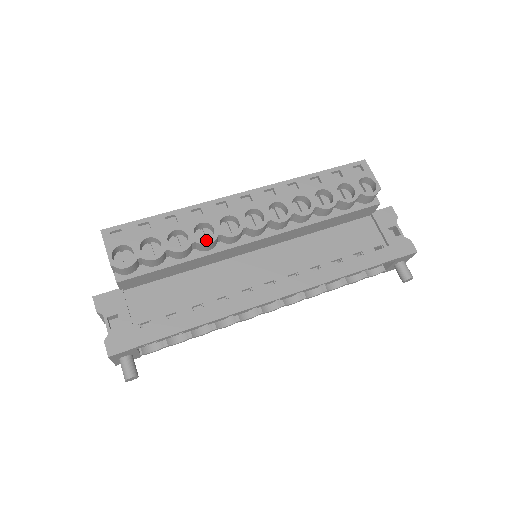
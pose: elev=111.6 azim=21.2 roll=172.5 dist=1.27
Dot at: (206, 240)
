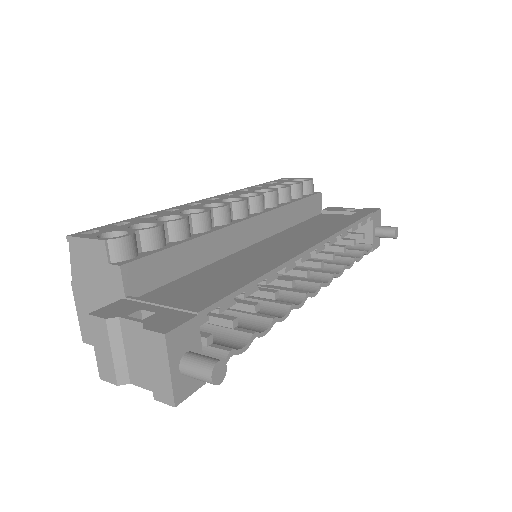
Dot at: (201, 212)
